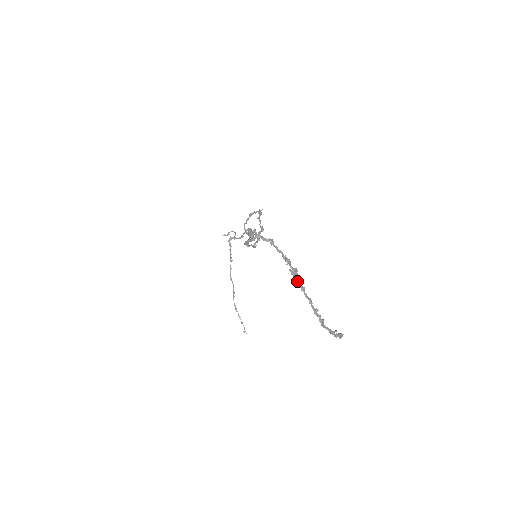
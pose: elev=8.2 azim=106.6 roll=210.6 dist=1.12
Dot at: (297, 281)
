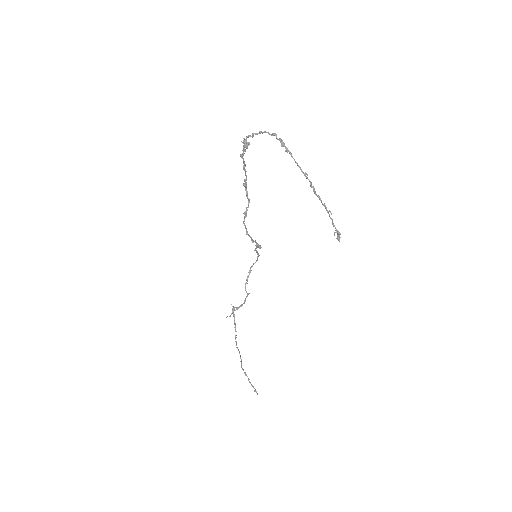
Dot at: occluded
